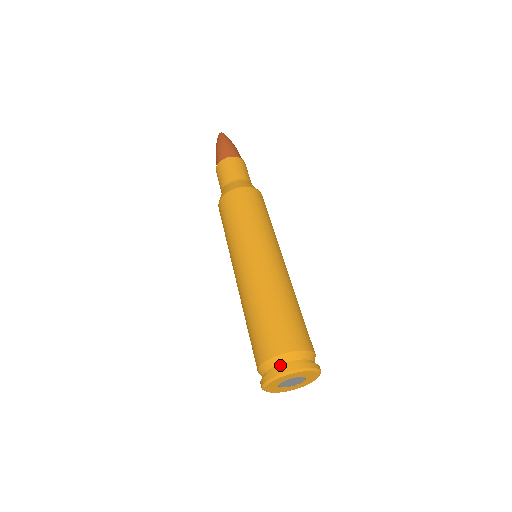
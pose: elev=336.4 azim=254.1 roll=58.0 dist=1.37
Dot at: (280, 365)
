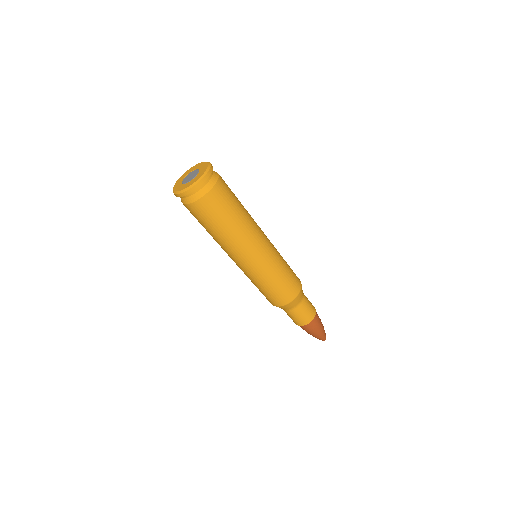
Dot at: occluded
